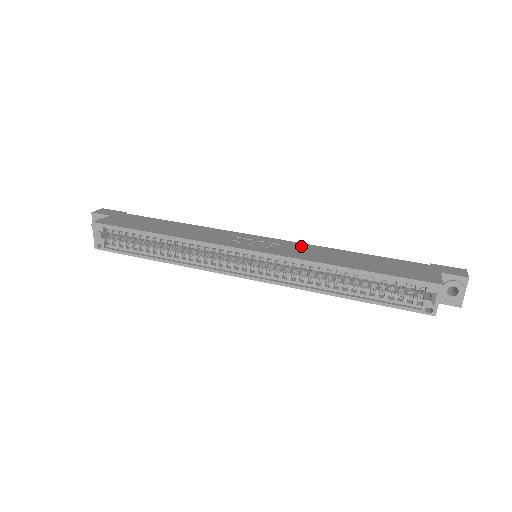
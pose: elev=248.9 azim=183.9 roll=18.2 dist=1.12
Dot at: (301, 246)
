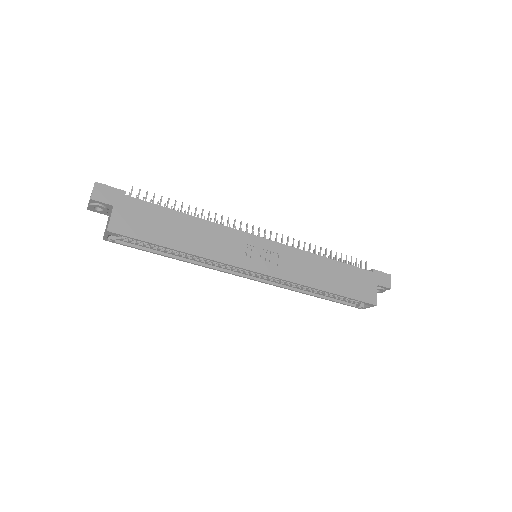
Dot at: (294, 255)
